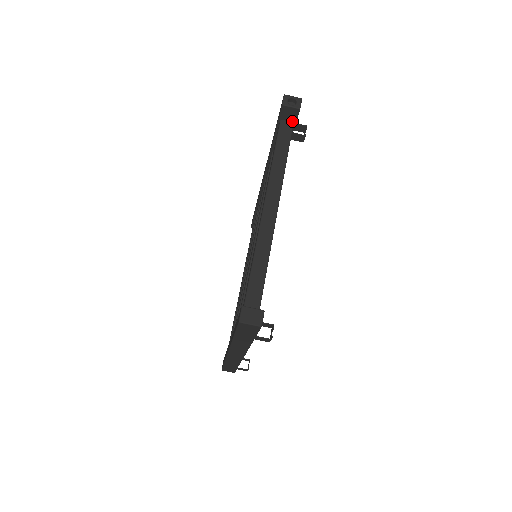
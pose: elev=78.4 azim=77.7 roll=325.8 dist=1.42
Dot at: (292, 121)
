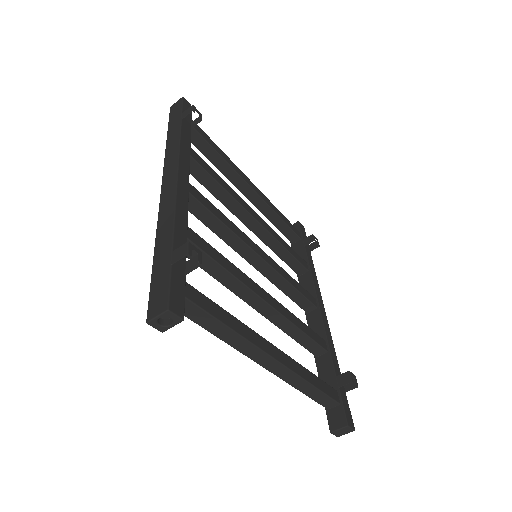
Dot at: occluded
